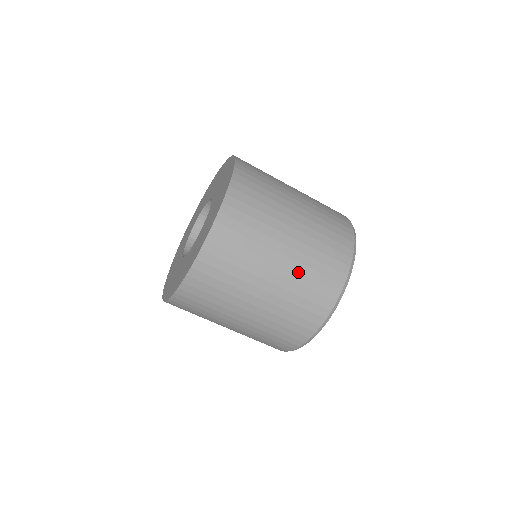
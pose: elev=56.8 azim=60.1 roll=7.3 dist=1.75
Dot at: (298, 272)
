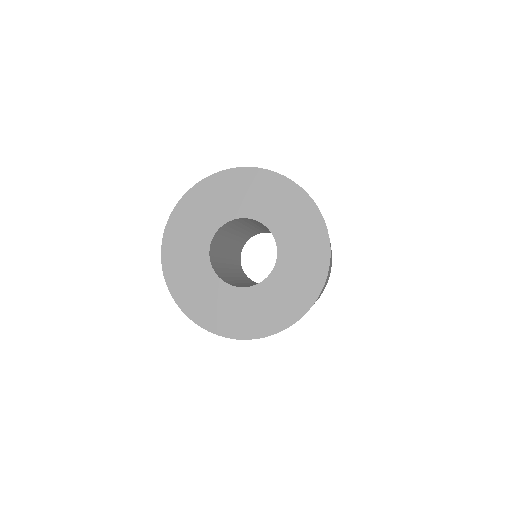
Dot at: occluded
